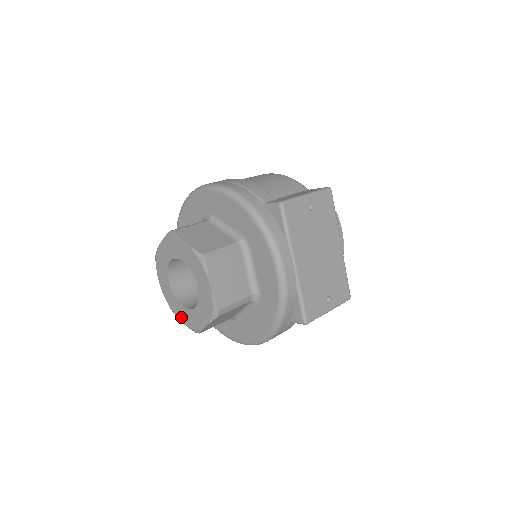
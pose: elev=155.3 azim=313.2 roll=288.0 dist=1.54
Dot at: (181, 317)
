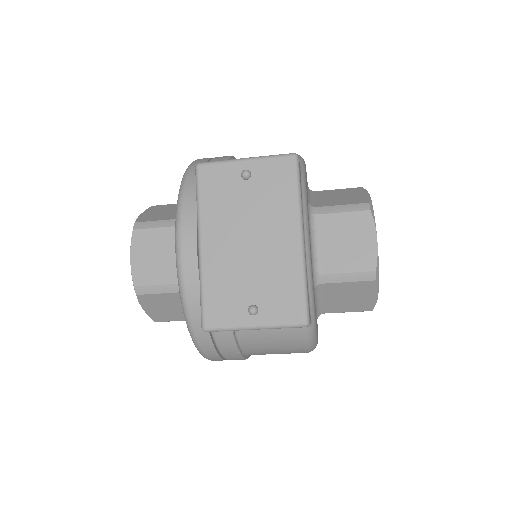
Dot at: occluded
